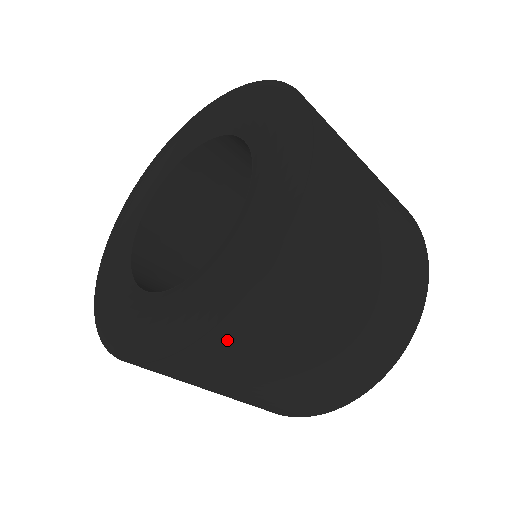
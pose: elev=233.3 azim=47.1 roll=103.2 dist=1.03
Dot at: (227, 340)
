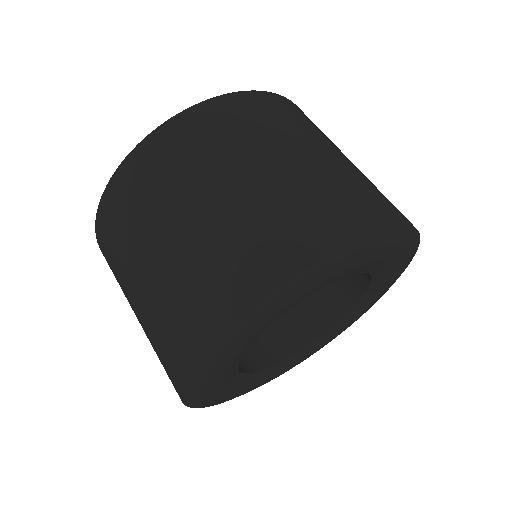
Dot at: (132, 172)
